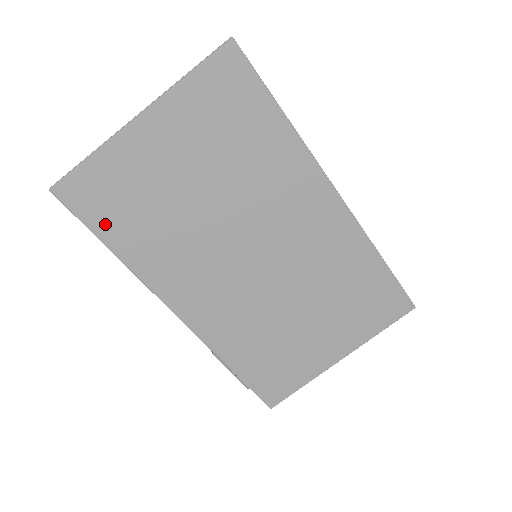
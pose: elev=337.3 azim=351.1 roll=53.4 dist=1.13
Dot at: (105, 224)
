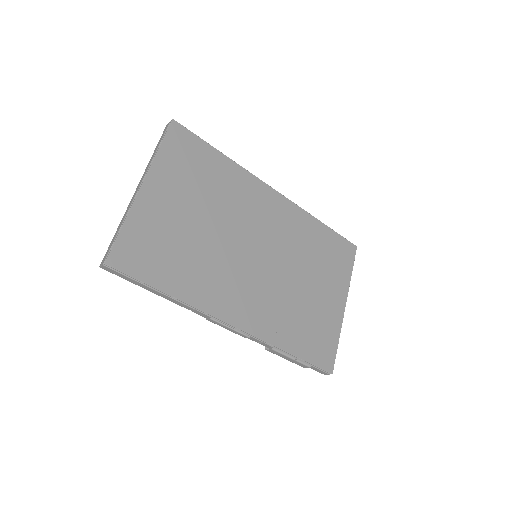
Dot at: (155, 274)
